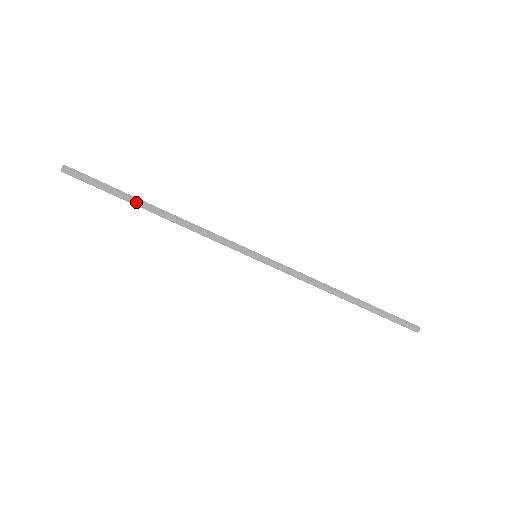
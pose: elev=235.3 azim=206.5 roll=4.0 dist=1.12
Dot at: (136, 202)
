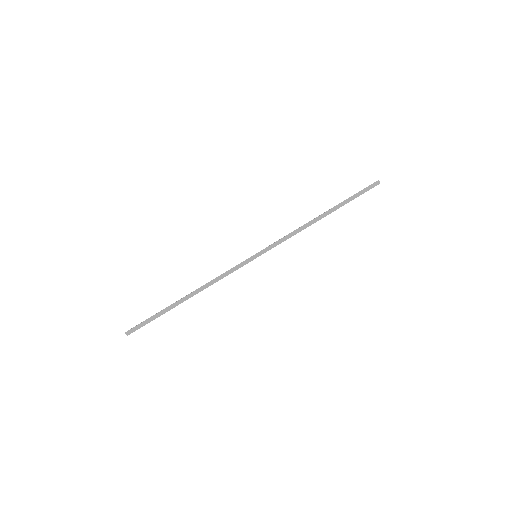
Dot at: (173, 305)
